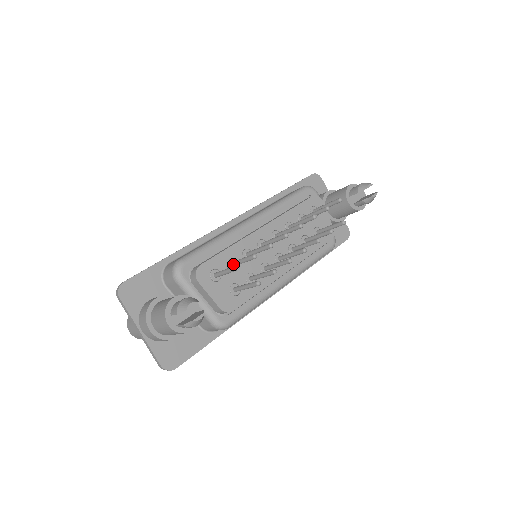
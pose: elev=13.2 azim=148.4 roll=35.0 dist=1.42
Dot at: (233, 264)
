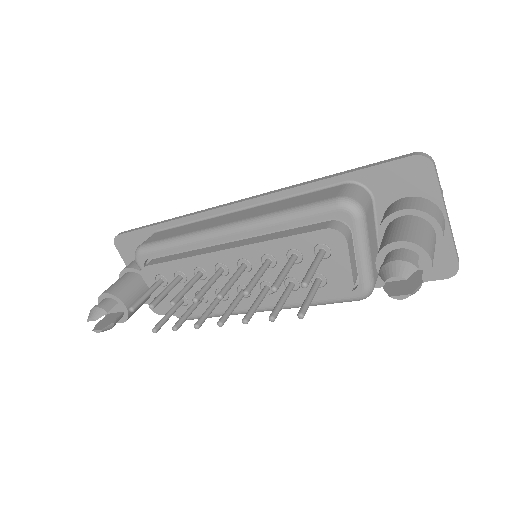
Dot at: (174, 281)
